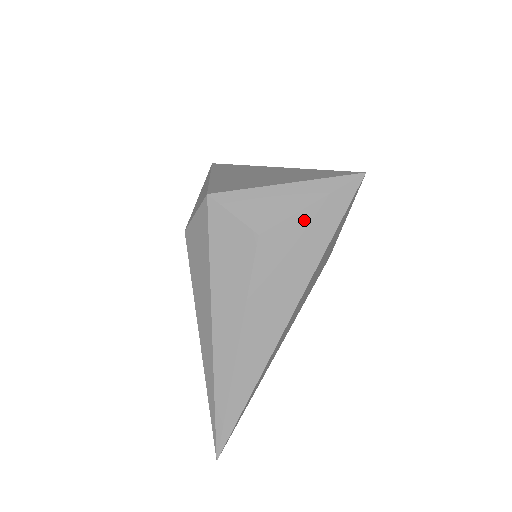
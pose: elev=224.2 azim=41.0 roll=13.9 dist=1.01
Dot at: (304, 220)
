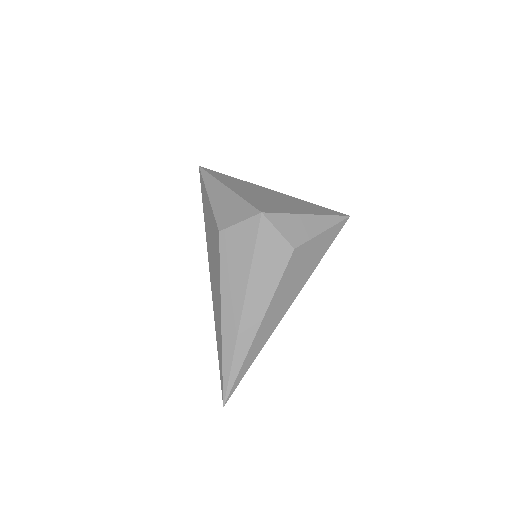
Dot at: (317, 242)
